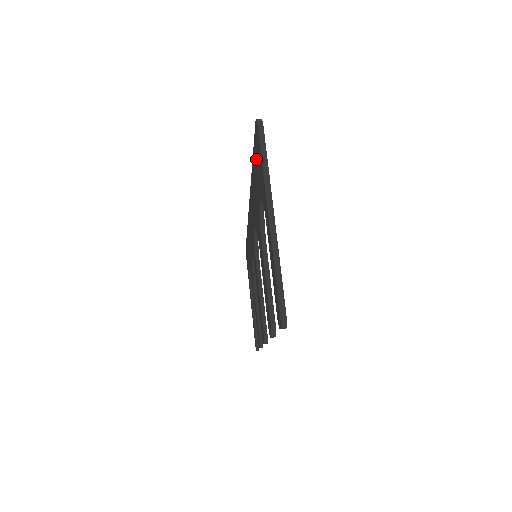
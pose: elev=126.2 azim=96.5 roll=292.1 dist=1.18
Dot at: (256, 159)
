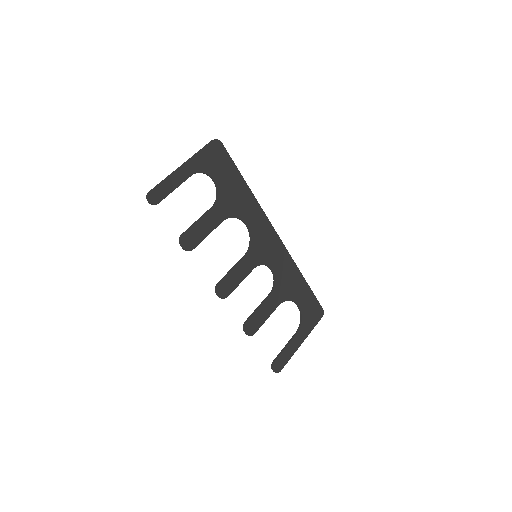
Dot at: (222, 164)
